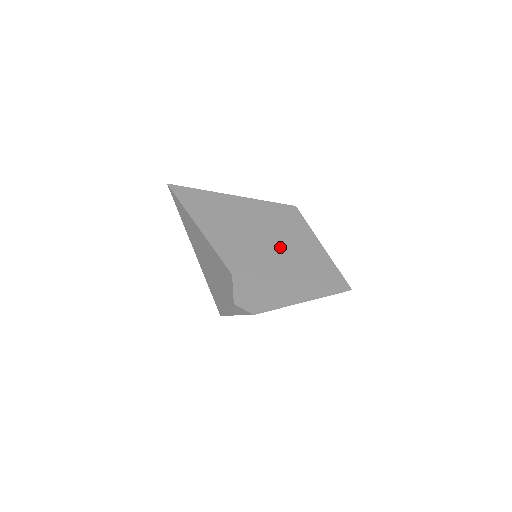
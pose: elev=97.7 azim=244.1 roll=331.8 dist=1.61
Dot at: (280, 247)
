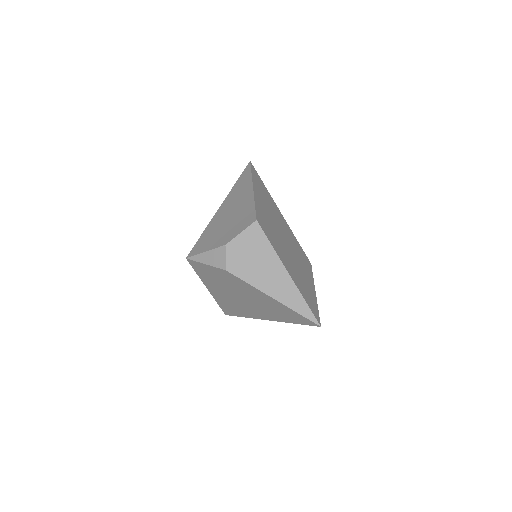
Dot at: (292, 257)
